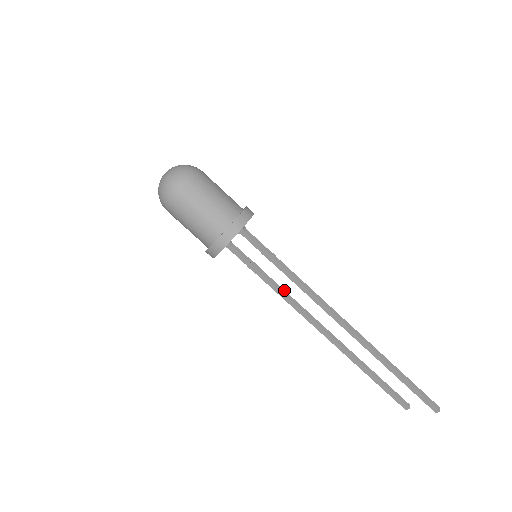
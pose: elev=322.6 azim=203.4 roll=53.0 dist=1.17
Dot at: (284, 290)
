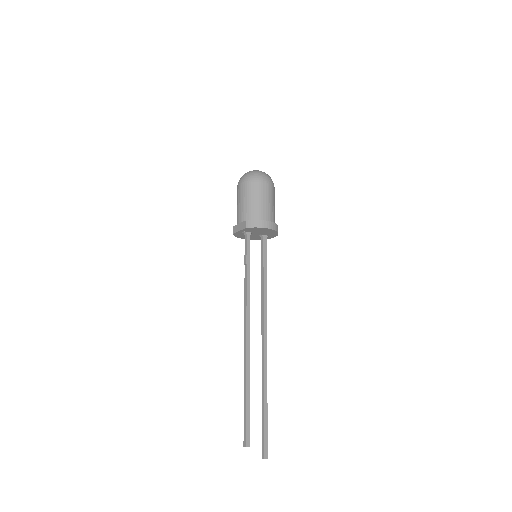
Dot at: (248, 290)
